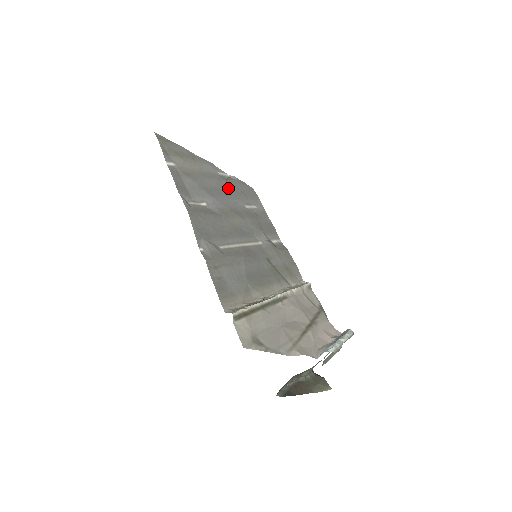
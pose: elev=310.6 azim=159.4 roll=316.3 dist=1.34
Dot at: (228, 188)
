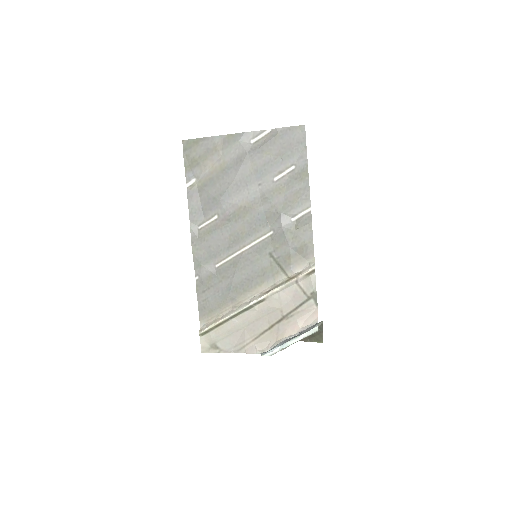
Dot at: (255, 166)
